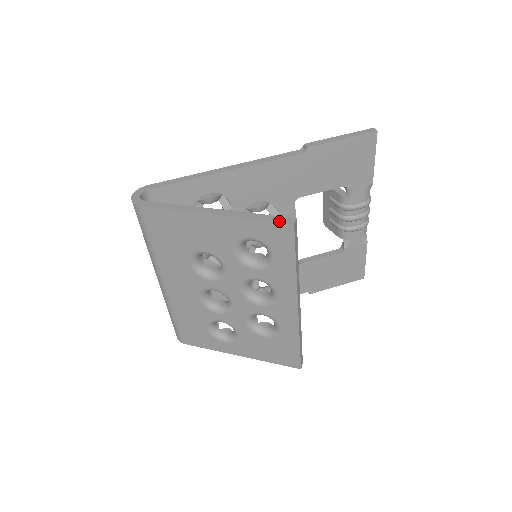
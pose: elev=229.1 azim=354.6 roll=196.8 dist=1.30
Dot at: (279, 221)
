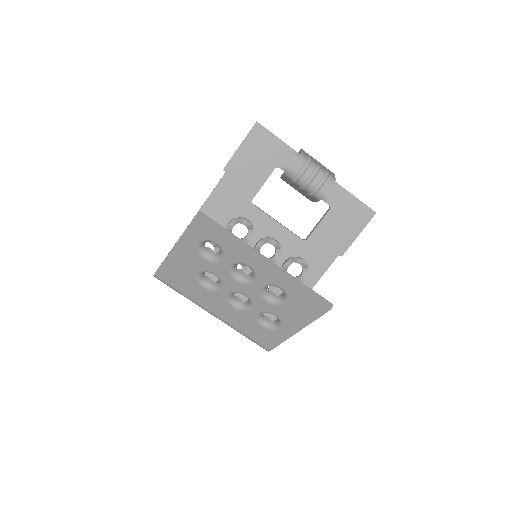
Dot at: (193, 220)
